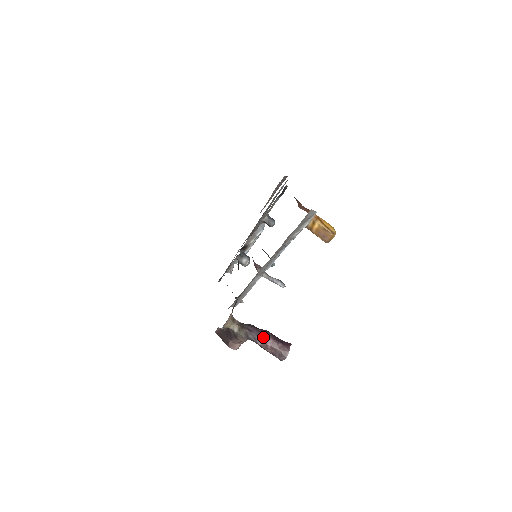
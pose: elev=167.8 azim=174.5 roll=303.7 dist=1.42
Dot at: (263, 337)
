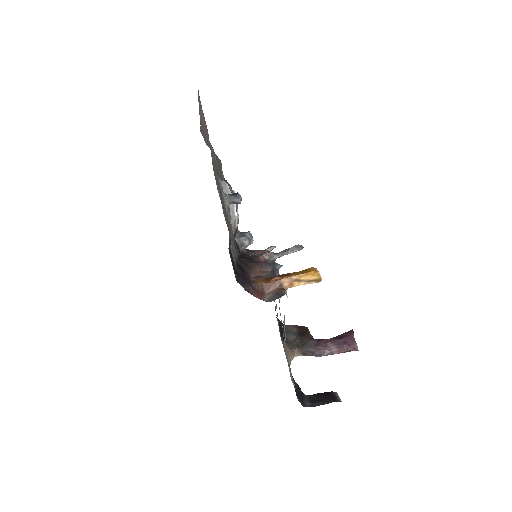
Dot at: (327, 353)
